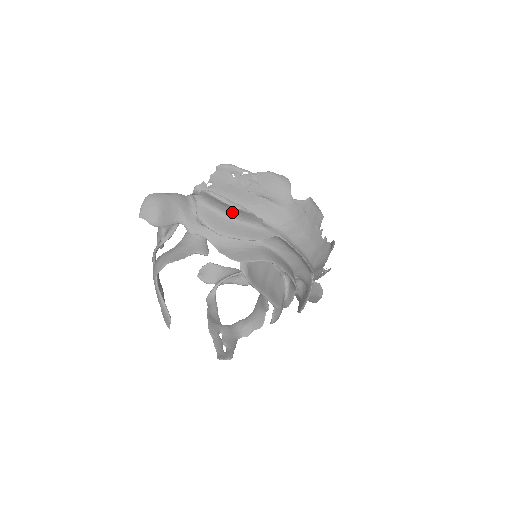
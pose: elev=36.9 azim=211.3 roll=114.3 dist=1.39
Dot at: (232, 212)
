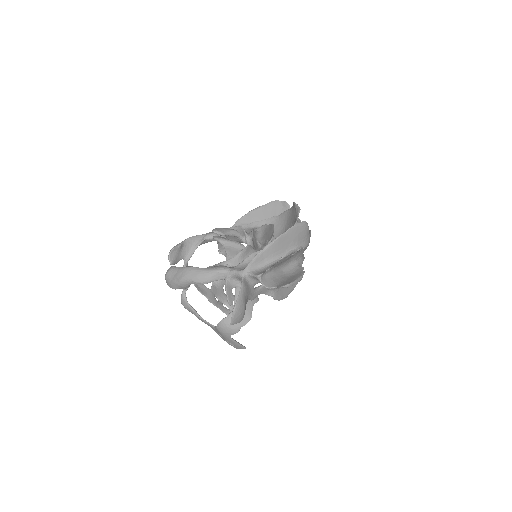
Dot at: occluded
